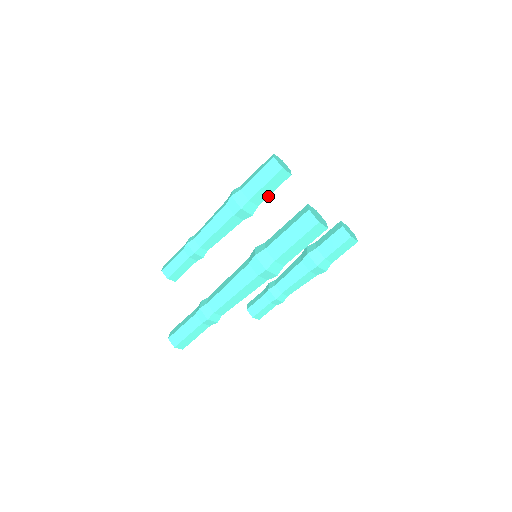
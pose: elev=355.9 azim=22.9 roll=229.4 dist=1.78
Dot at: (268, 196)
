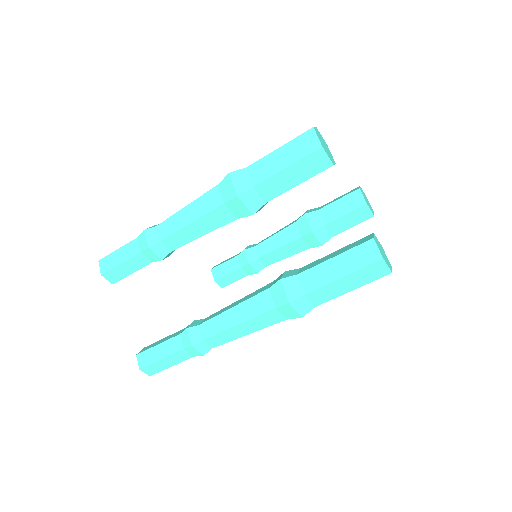
Dot at: occluded
